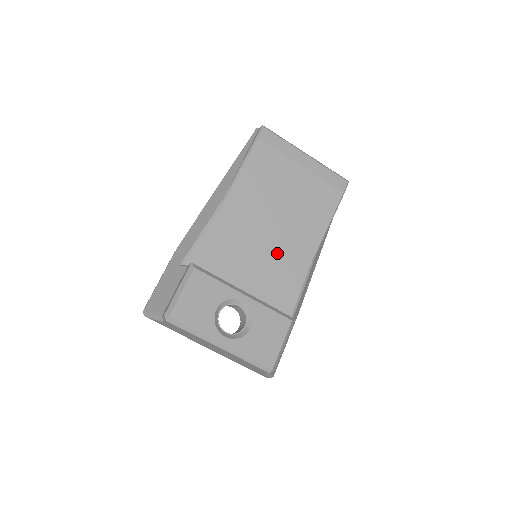
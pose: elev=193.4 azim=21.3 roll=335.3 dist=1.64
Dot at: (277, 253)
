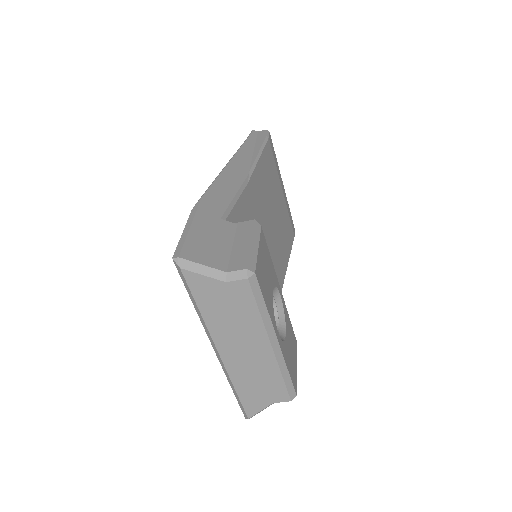
Dot at: occluded
